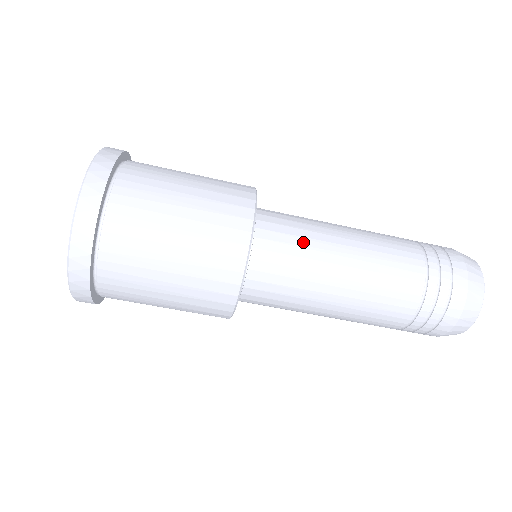
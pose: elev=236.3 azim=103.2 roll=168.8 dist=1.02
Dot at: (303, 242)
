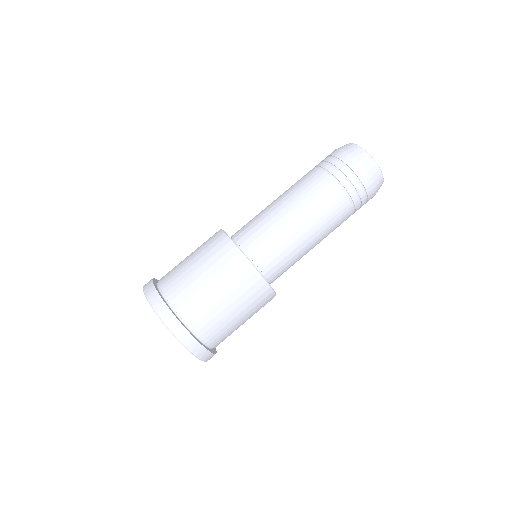
Dot at: (274, 237)
